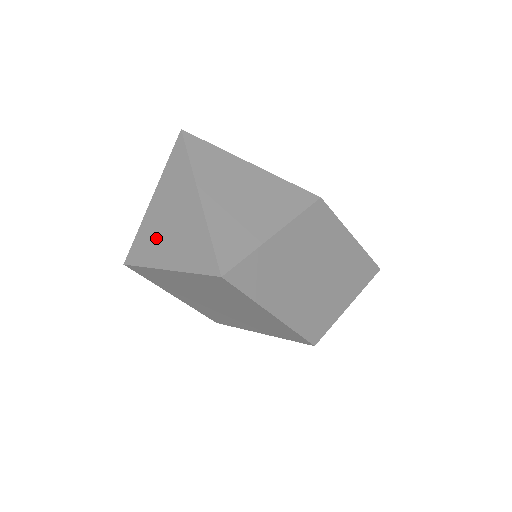
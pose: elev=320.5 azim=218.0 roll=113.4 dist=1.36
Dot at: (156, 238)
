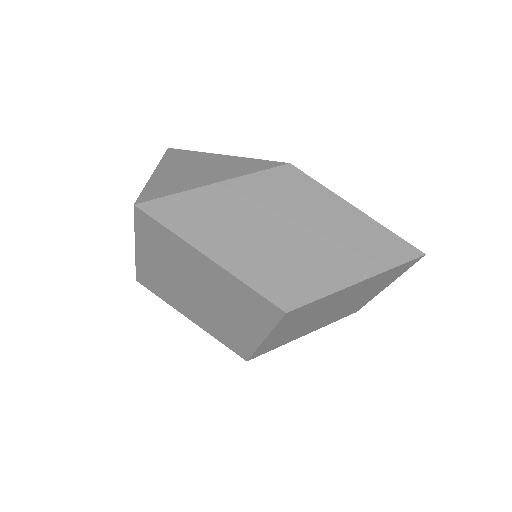
Dot at: occluded
